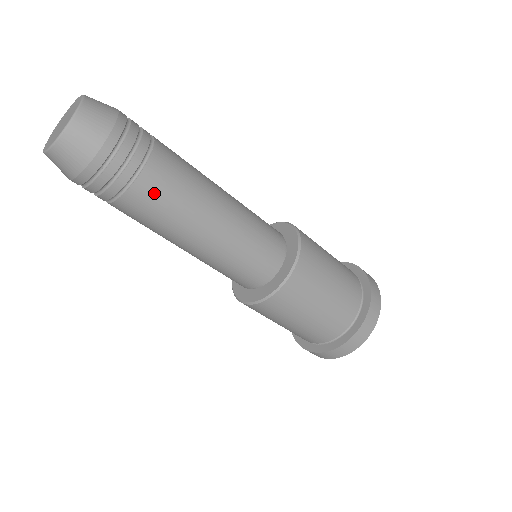
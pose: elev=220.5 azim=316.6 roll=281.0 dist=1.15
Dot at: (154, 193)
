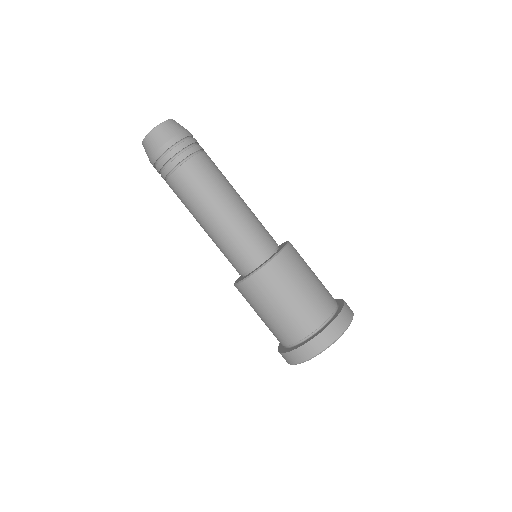
Dot at: (184, 181)
